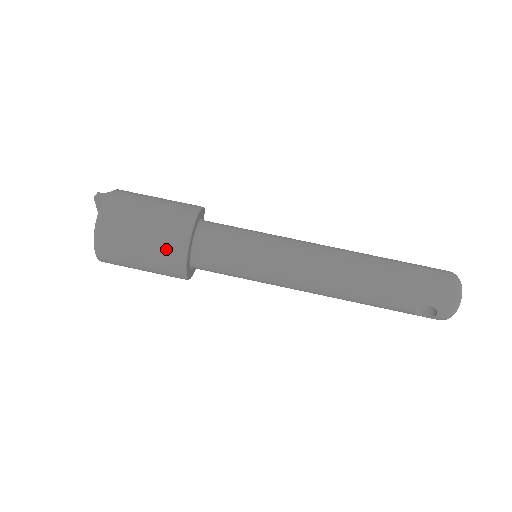
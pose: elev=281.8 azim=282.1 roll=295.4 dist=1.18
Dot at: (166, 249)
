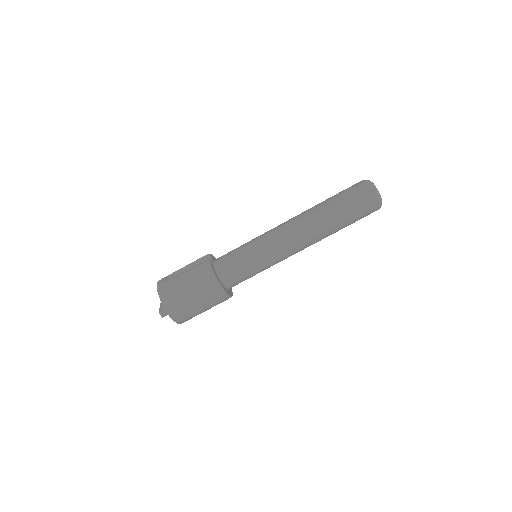
Dot at: (219, 303)
